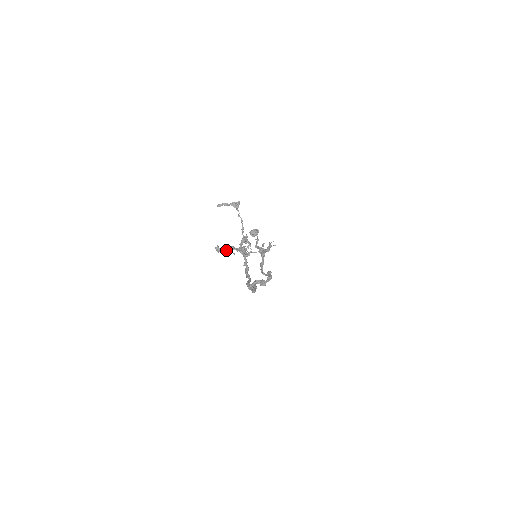
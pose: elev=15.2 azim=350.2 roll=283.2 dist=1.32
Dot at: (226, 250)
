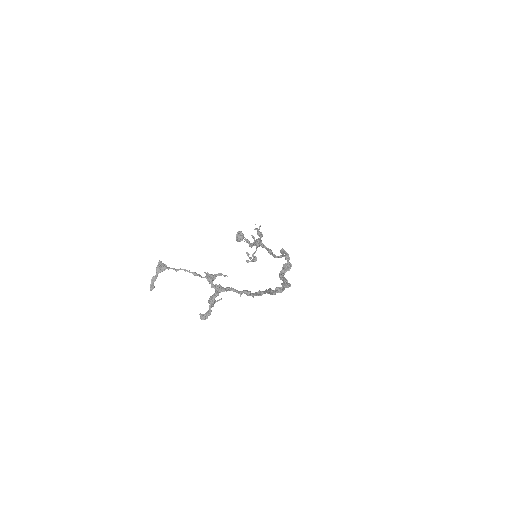
Dot at: (209, 308)
